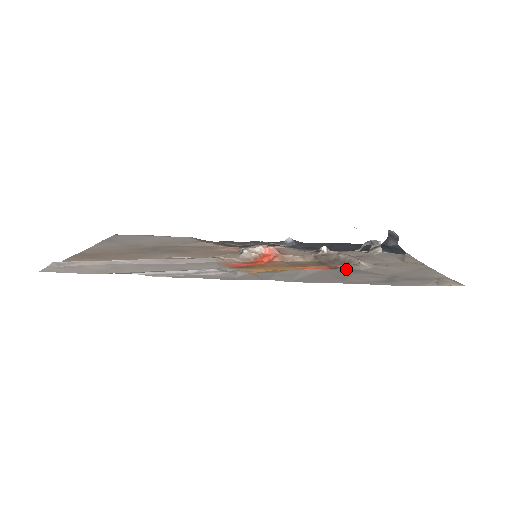
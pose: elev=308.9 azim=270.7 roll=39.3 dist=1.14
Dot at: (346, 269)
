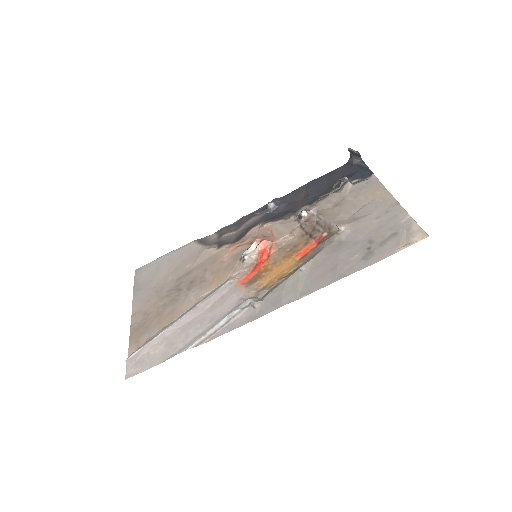
Dot at: (331, 245)
